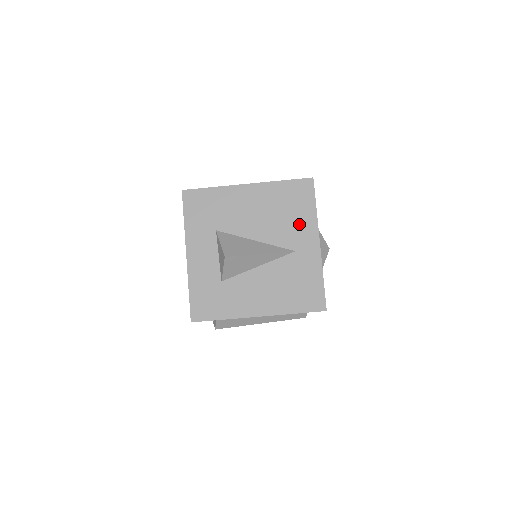
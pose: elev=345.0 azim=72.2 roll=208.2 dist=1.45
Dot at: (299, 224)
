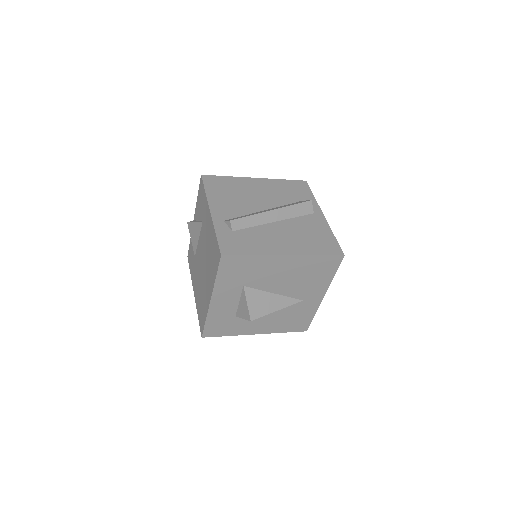
Dot at: (315, 285)
